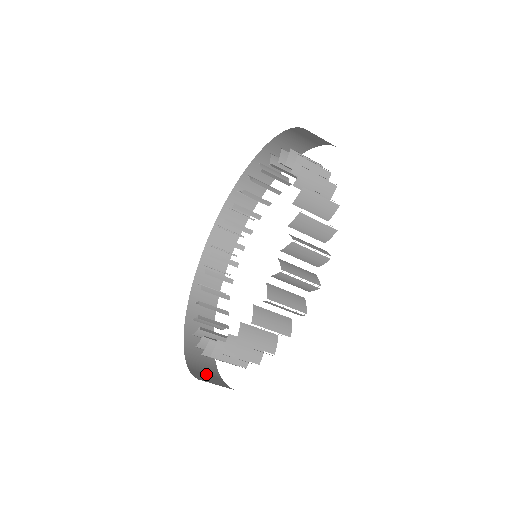
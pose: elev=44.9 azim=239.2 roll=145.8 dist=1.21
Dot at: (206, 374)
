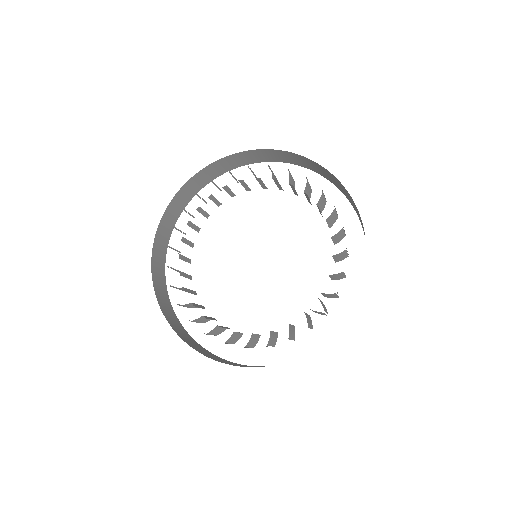
Dot at: (159, 256)
